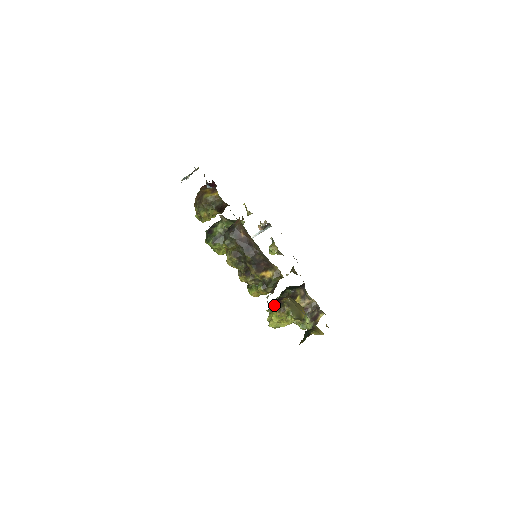
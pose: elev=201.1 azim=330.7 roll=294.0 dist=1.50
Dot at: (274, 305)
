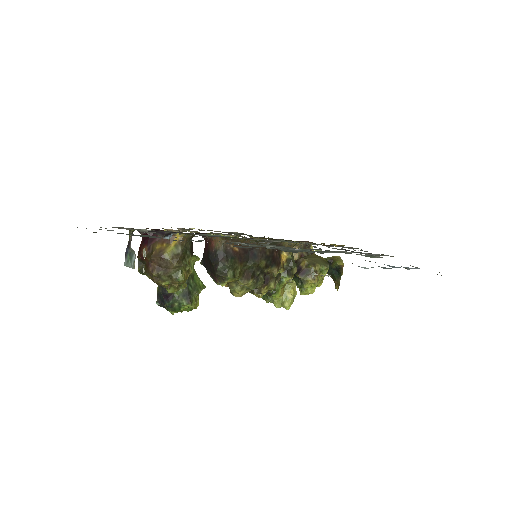
Dot at: (299, 281)
